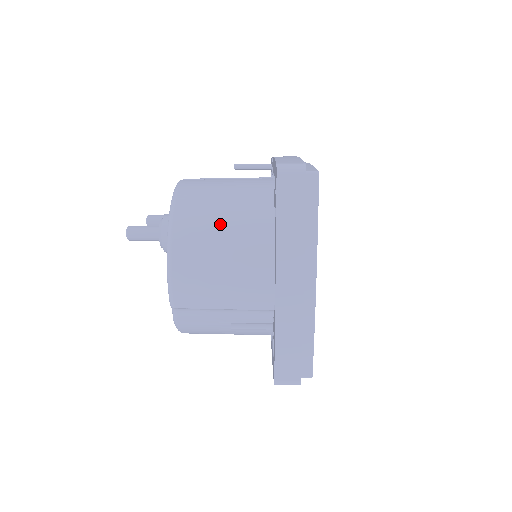
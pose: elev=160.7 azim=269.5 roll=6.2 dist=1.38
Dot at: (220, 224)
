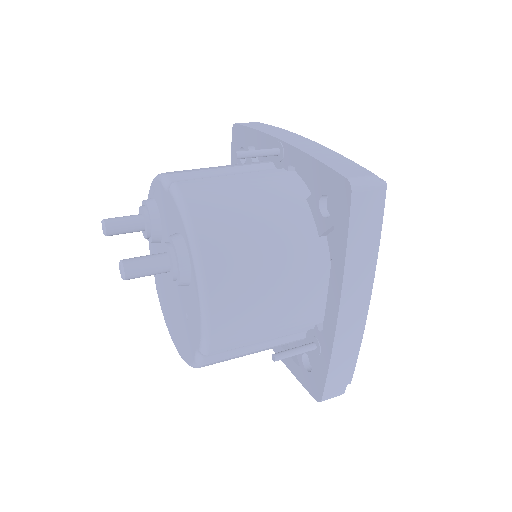
Dot at: (260, 249)
